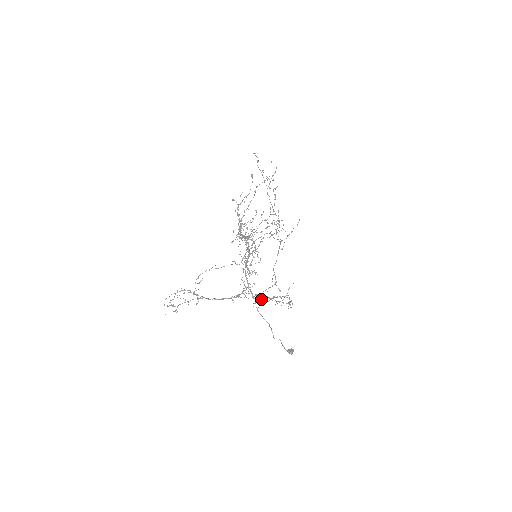
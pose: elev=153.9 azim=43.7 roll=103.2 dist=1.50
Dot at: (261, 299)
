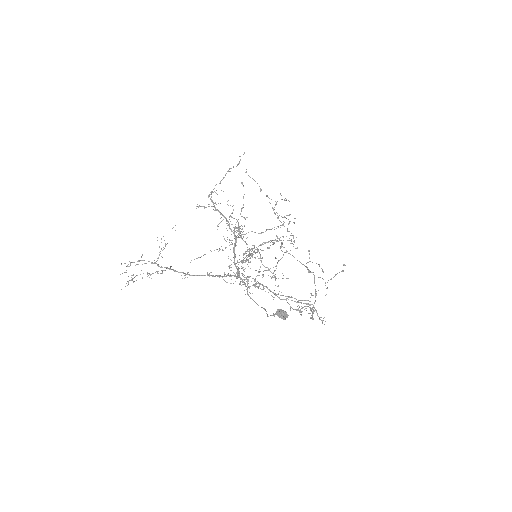
Dot at: (254, 285)
